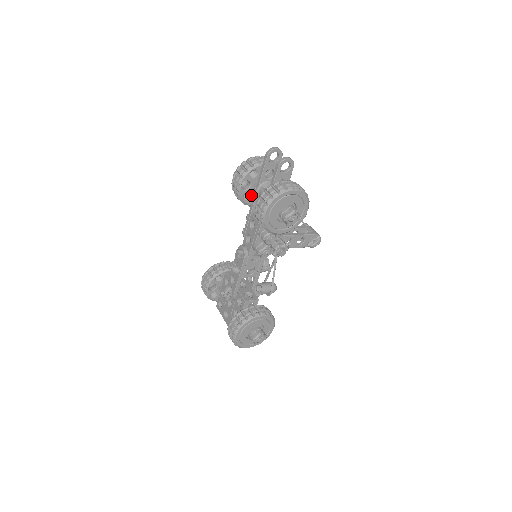
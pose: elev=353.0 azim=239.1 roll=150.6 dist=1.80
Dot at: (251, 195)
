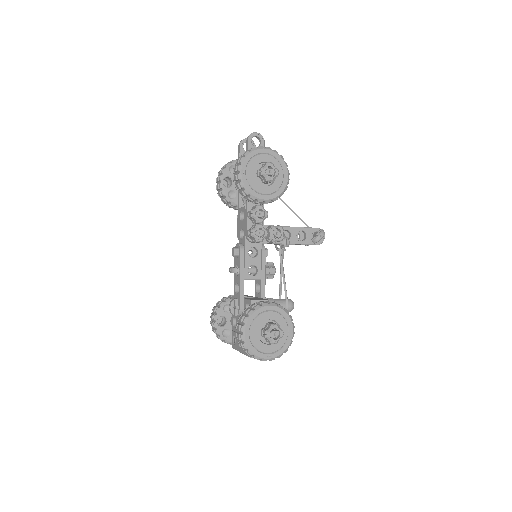
Dot at: (236, 193)
